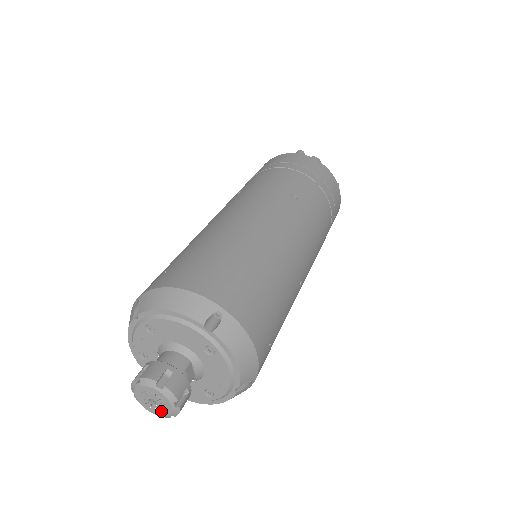
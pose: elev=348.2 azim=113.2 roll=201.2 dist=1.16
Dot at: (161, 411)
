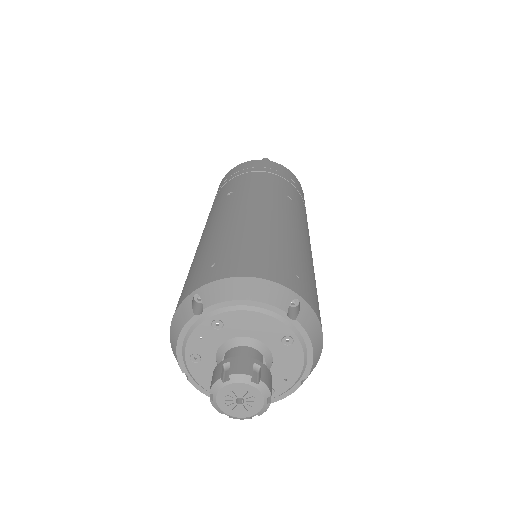
Dot at: (246, 411)
